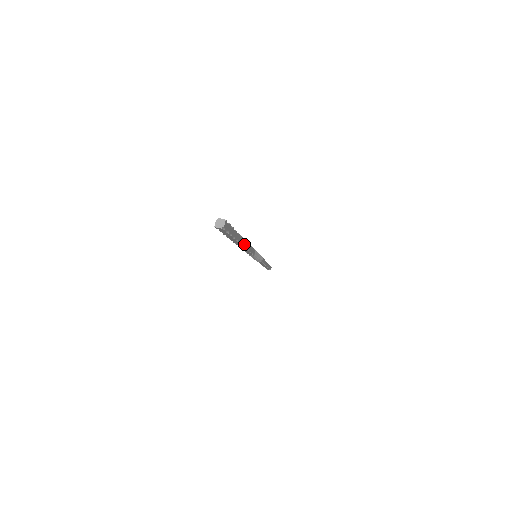
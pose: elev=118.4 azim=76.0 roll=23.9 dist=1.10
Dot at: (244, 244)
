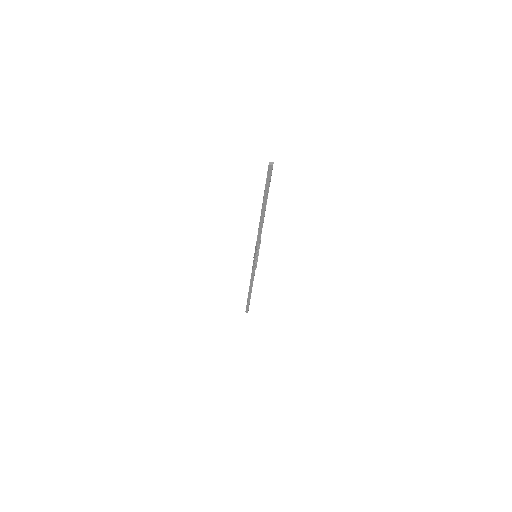
Dot at: occluded
